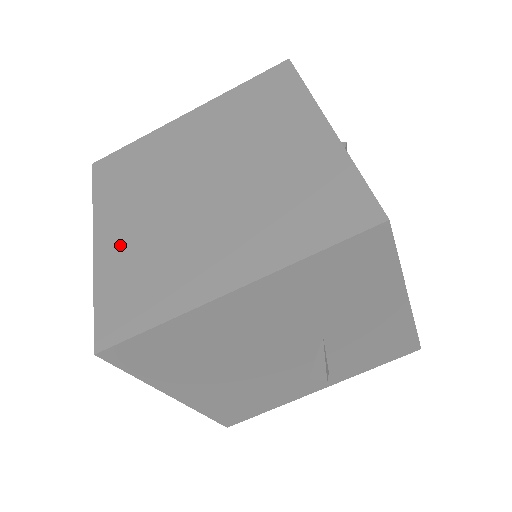
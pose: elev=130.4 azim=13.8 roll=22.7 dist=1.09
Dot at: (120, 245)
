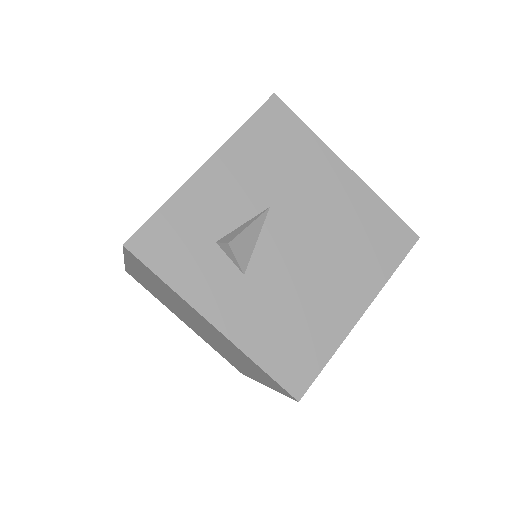
Dot at: occluded
